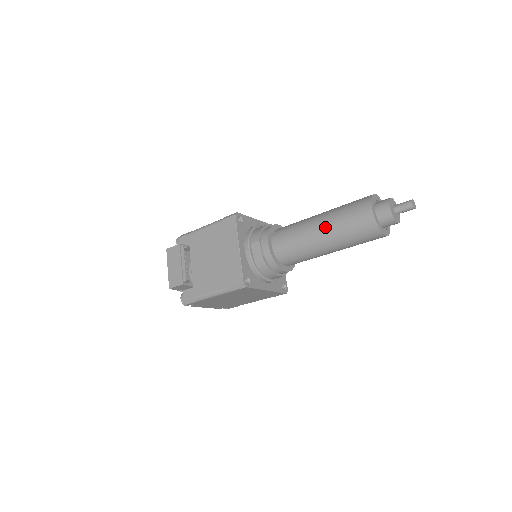
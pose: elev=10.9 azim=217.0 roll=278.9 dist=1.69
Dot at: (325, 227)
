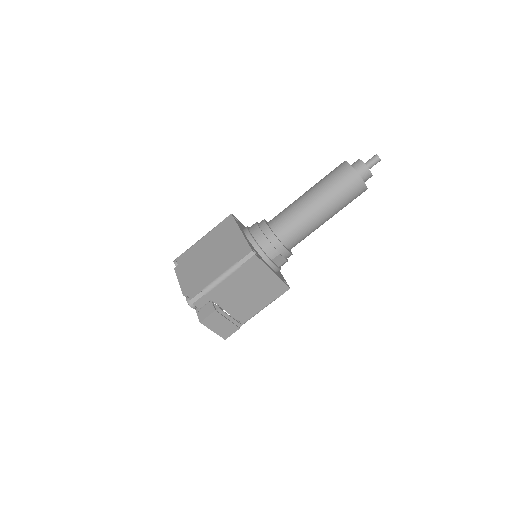
Dot at: (330, 212)
